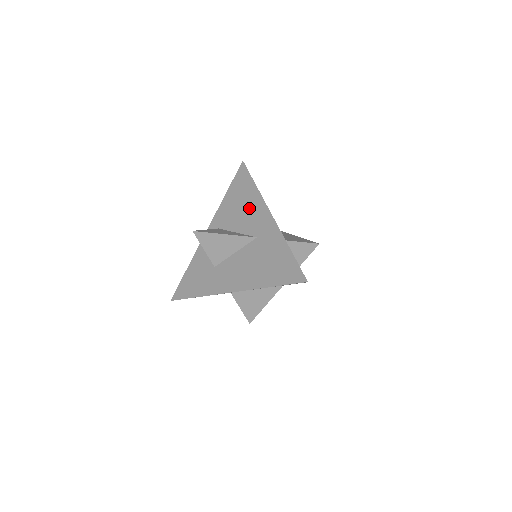
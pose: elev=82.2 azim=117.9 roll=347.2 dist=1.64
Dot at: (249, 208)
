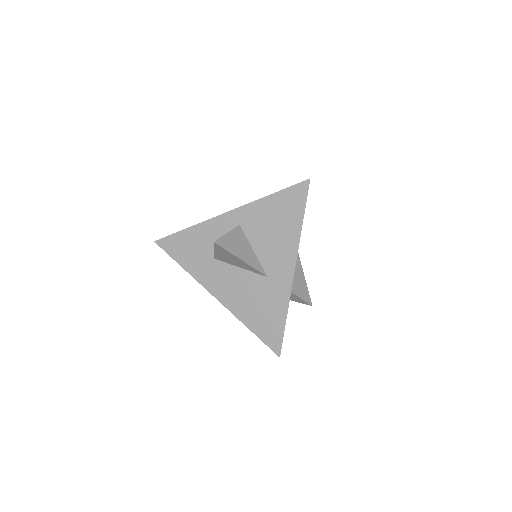
Dot at: (280, 241)
